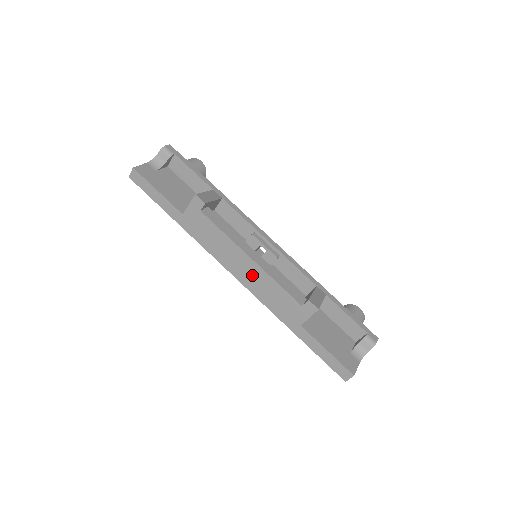
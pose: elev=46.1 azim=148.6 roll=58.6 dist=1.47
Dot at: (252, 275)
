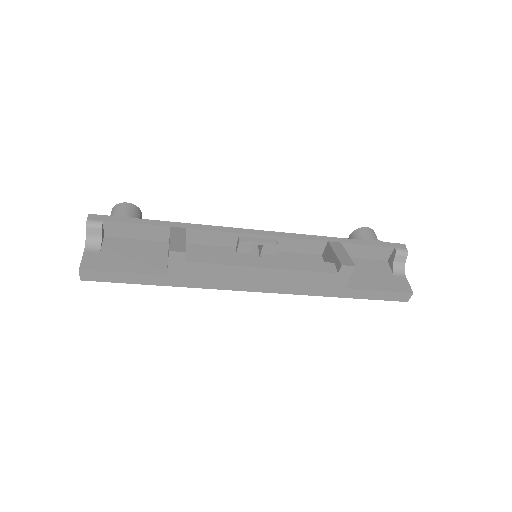
Dot at: (274, 280)
